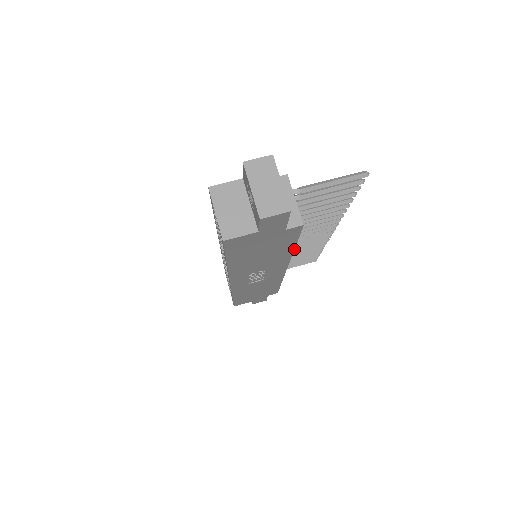
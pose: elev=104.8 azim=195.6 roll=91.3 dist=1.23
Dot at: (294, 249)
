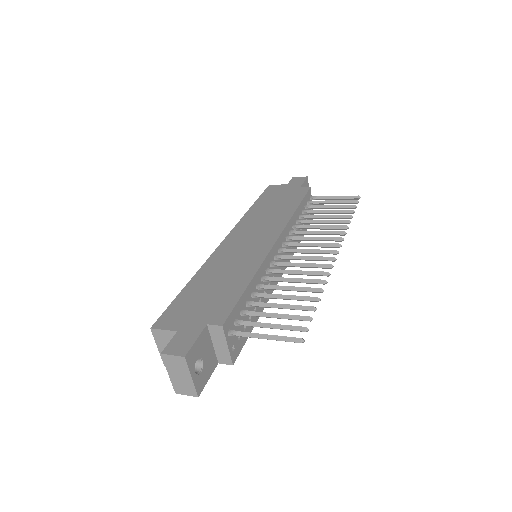
Dot at: occluded
